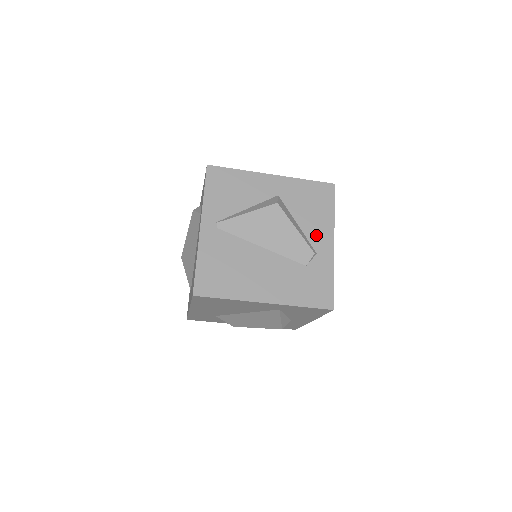
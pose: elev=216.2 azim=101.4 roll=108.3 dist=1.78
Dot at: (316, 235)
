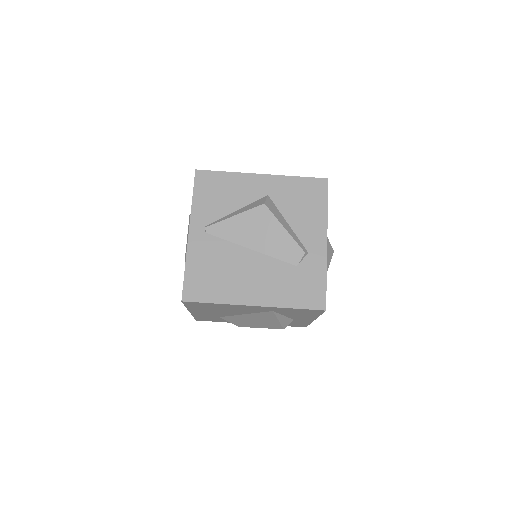
Dot at: (308, 234)
